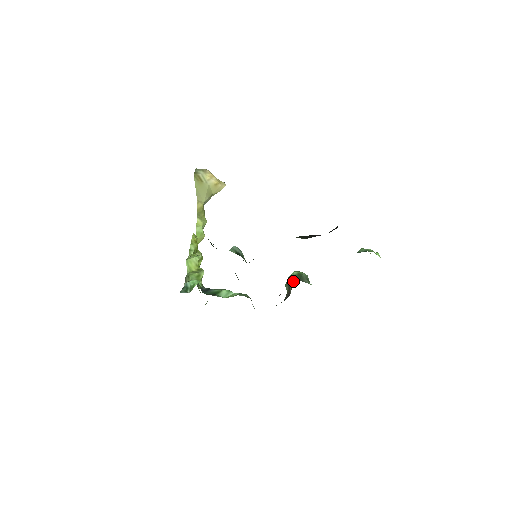
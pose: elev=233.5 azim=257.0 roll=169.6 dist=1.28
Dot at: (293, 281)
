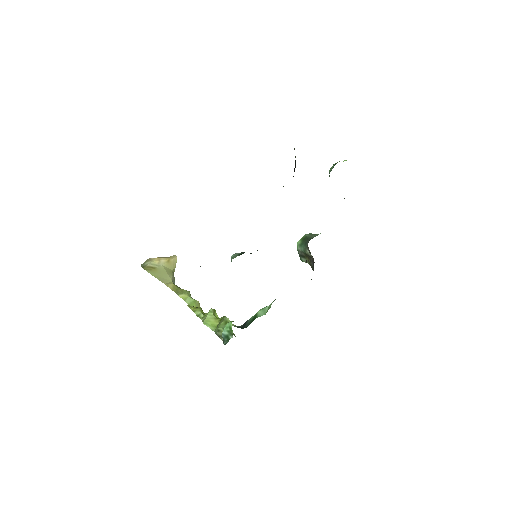
Dot at: (304, 247)
